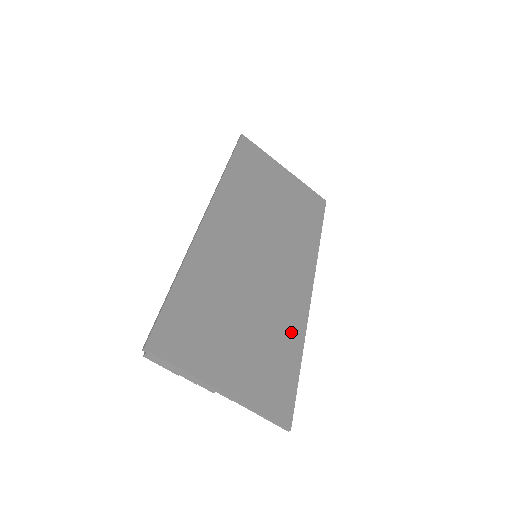
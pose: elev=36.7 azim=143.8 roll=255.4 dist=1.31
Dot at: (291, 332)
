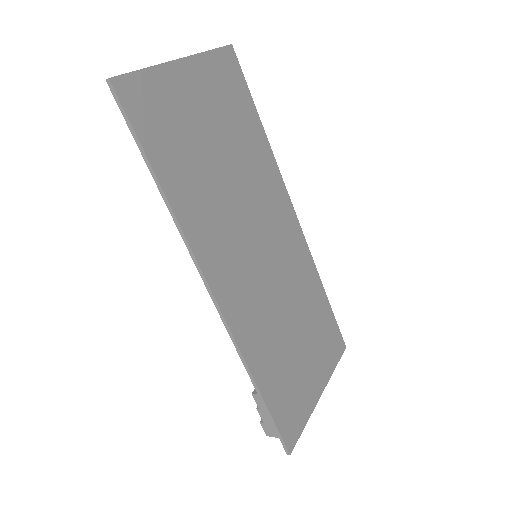
Dot at: (312, 285)
